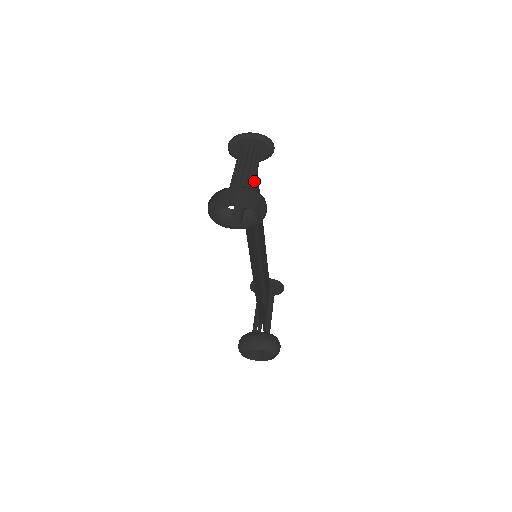
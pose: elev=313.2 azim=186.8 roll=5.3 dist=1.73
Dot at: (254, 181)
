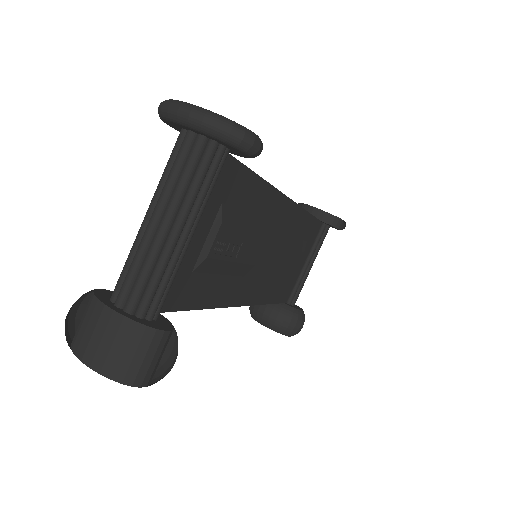
Dot at: (171, 270)
